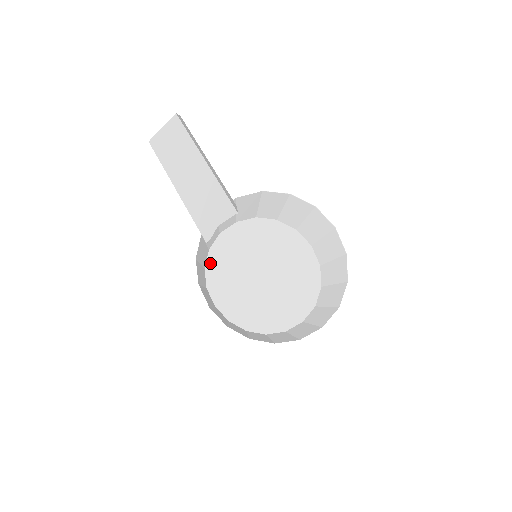
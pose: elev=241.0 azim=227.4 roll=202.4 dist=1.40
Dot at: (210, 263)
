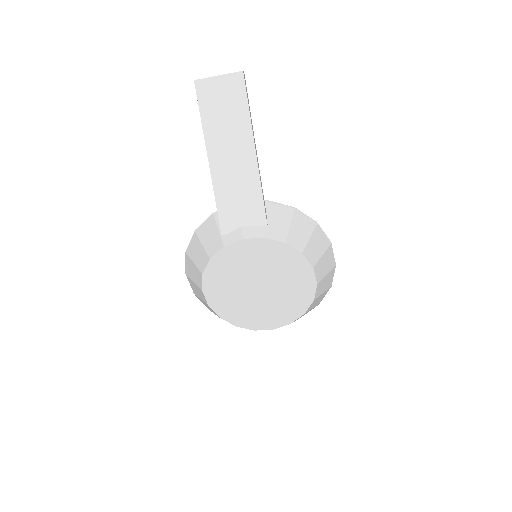
Dot at: (218, 257)
